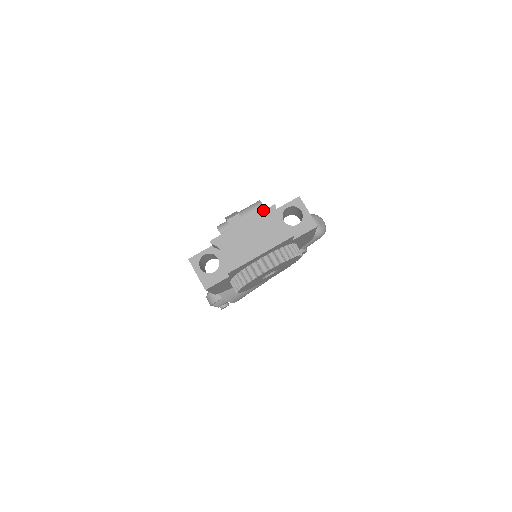
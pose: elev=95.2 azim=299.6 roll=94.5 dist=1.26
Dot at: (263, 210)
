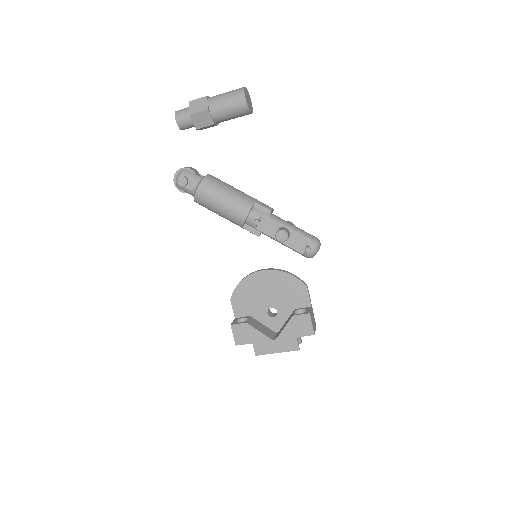
Dot at: occluded
